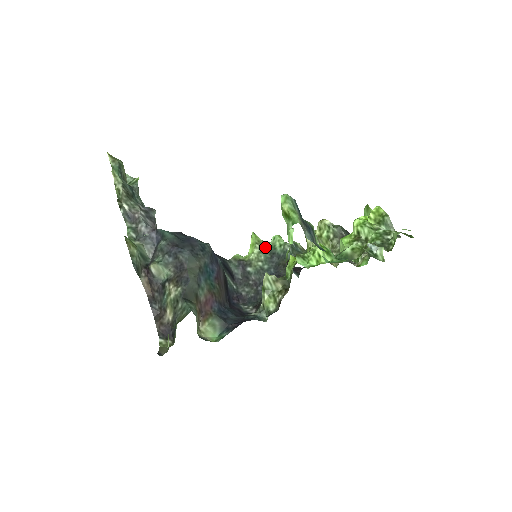
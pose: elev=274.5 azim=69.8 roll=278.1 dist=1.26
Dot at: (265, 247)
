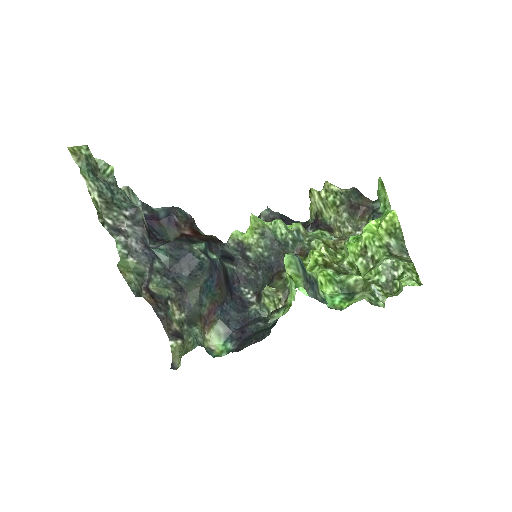
Dot at: (265, 231)
